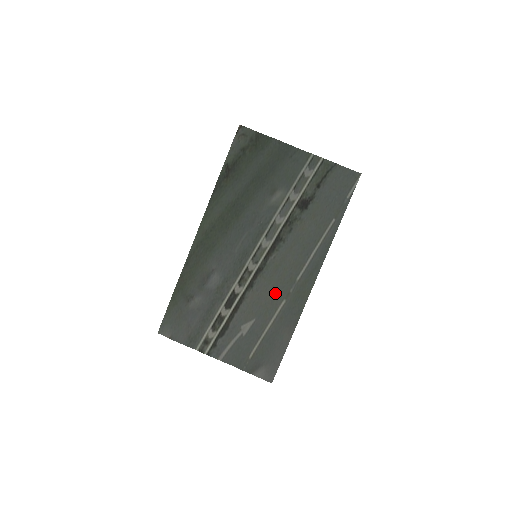
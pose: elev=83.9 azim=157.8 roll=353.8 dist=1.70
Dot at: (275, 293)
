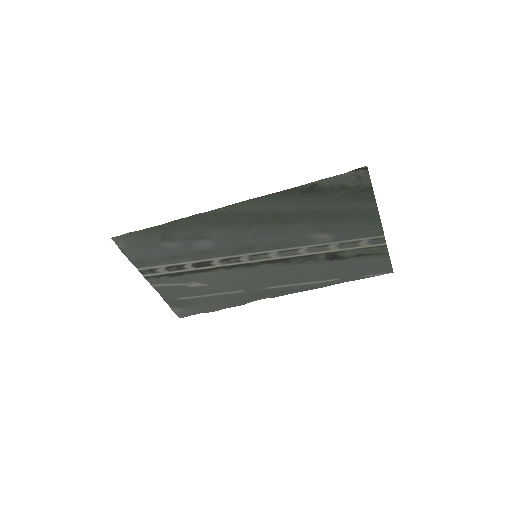
Dot at: (242, 283)
